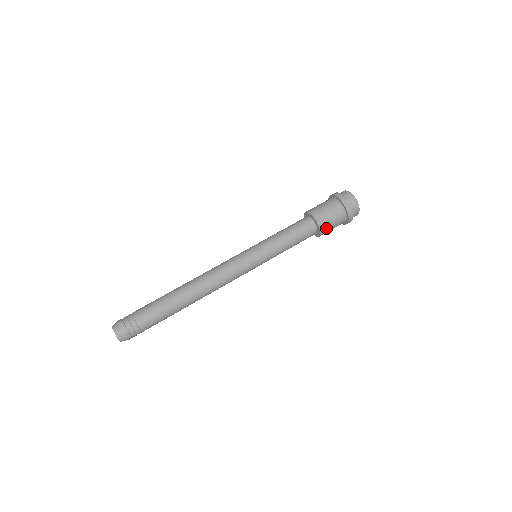
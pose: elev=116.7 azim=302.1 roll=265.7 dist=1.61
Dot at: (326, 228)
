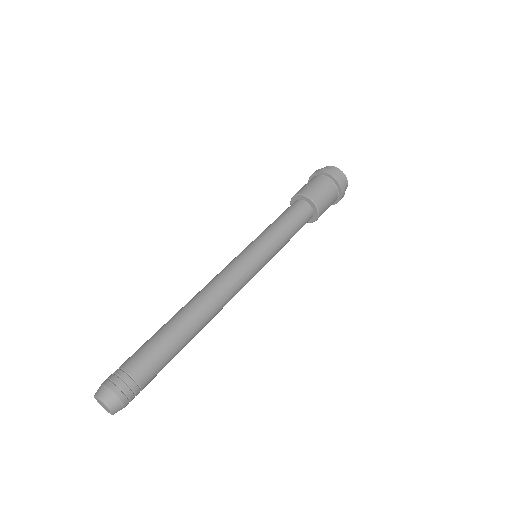
Dot at: occluded
